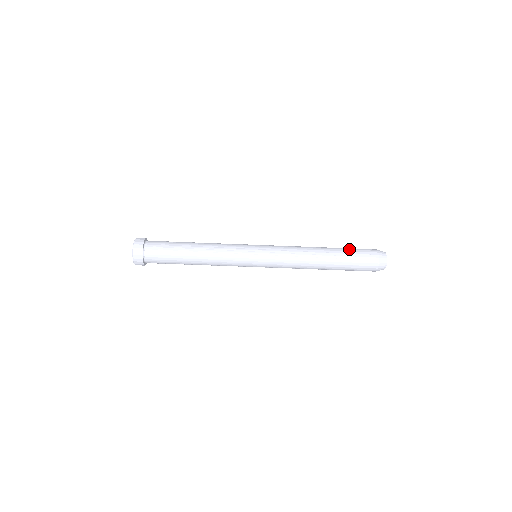
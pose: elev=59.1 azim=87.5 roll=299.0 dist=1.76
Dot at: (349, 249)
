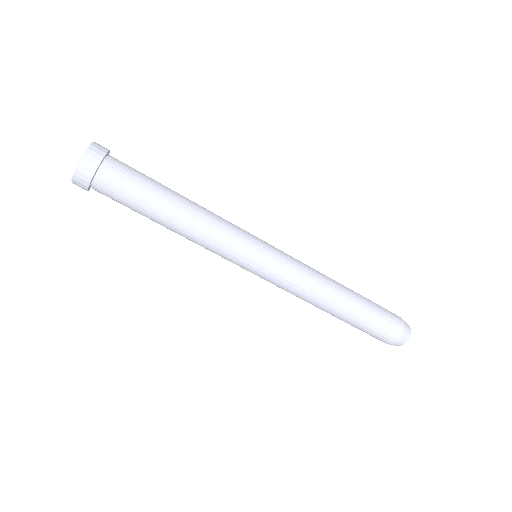
Dot at: (374, 312)
